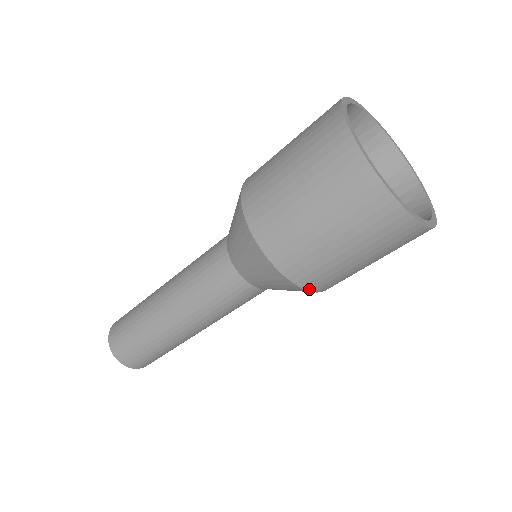
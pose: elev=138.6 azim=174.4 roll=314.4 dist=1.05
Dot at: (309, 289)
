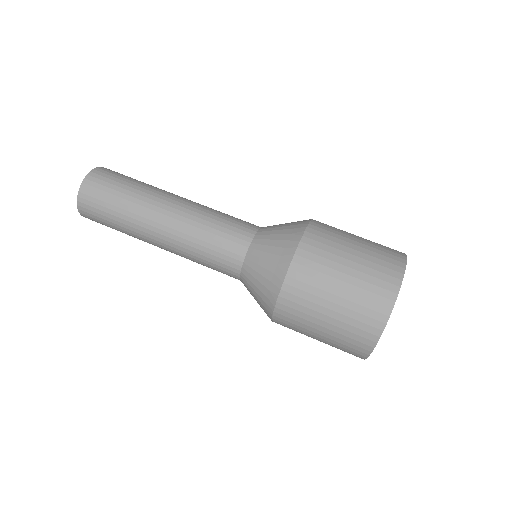
Dot at: occluded
